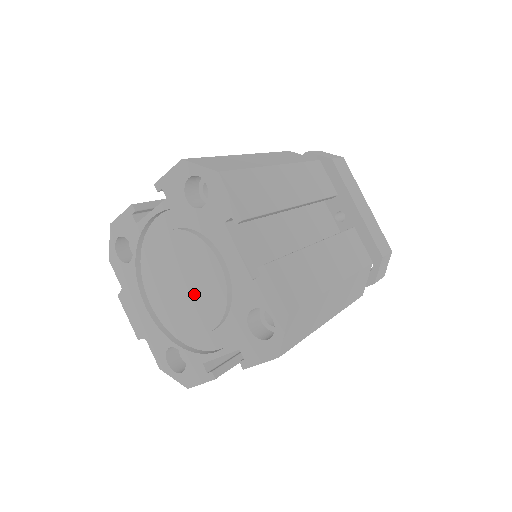
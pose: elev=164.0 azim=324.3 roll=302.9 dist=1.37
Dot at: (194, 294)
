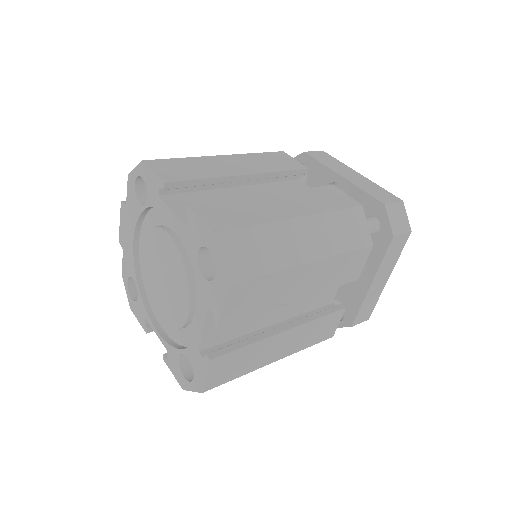
Dot at: (164, 292)
